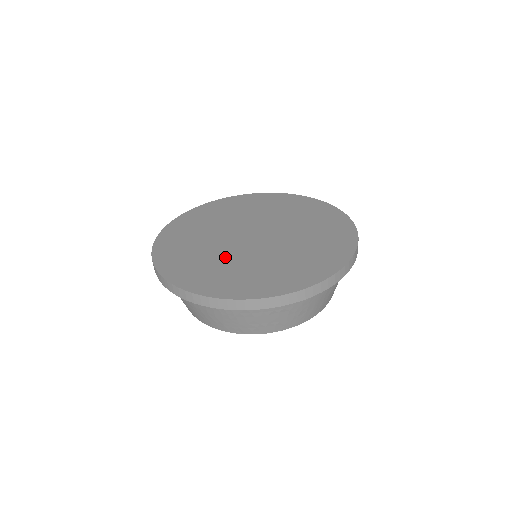
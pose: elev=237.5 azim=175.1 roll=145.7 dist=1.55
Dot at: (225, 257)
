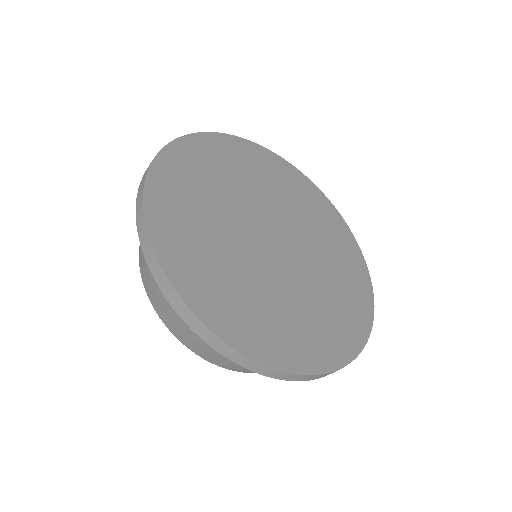
Dot at: (239, 260)
